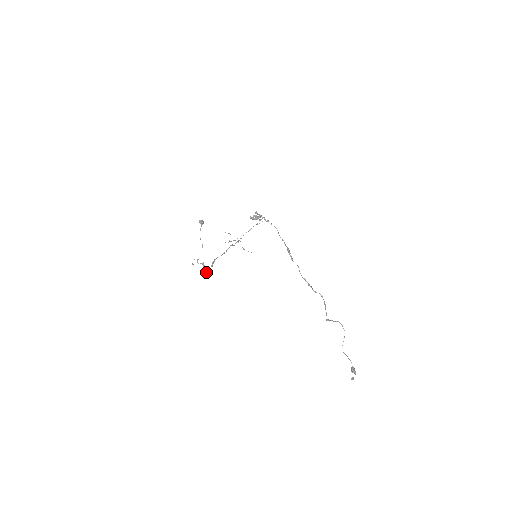
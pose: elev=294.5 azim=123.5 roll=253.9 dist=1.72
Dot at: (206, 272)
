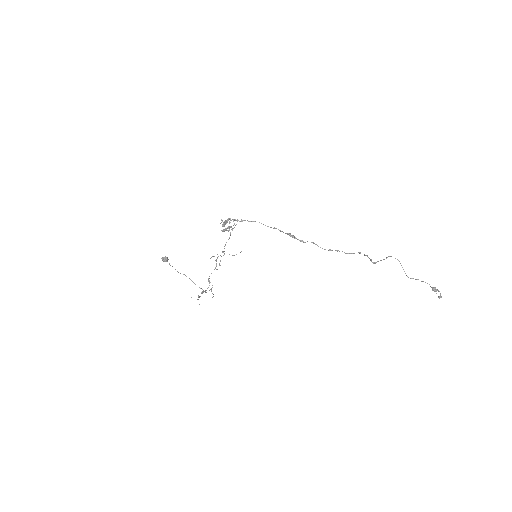
Dot at: occluded
